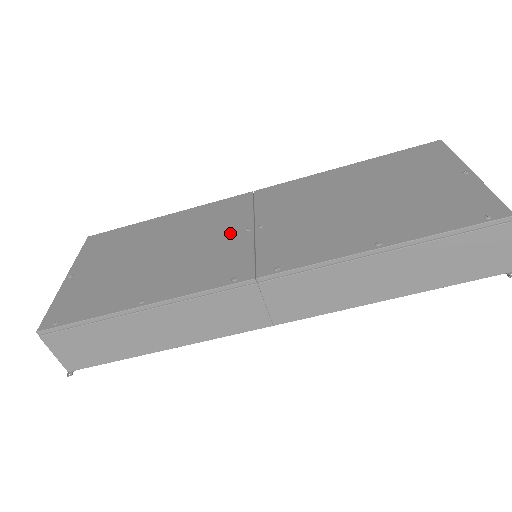
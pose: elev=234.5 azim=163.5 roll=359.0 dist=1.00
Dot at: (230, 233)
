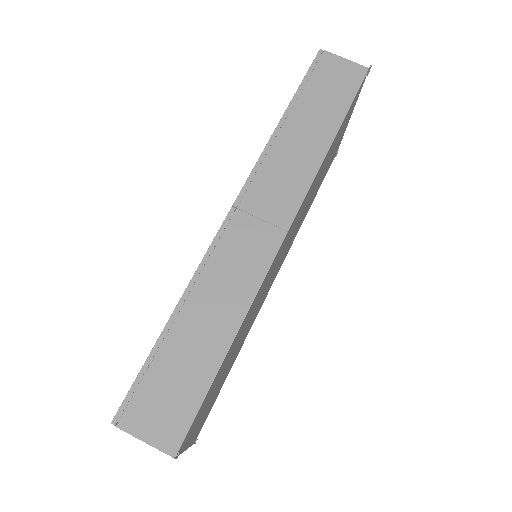
Dot at: occluded
